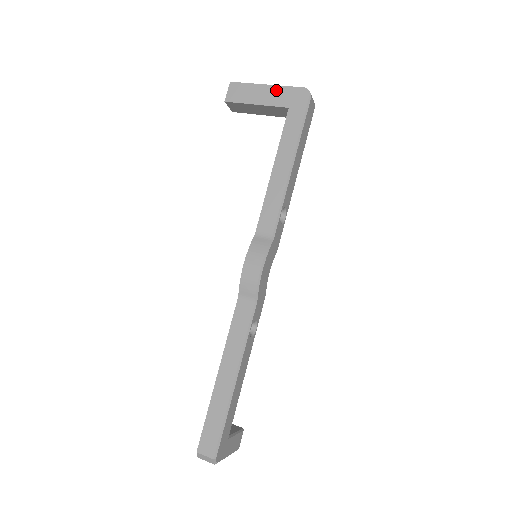
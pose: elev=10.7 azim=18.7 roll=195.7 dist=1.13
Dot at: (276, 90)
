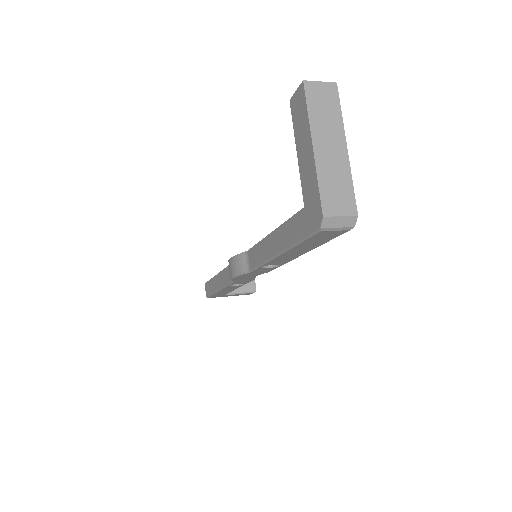
Dot at: (311, 168)
